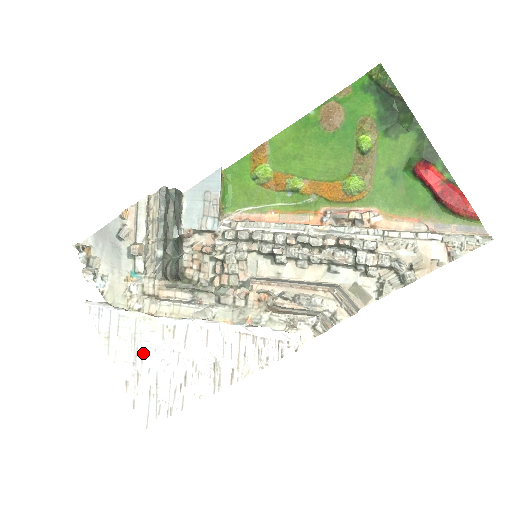
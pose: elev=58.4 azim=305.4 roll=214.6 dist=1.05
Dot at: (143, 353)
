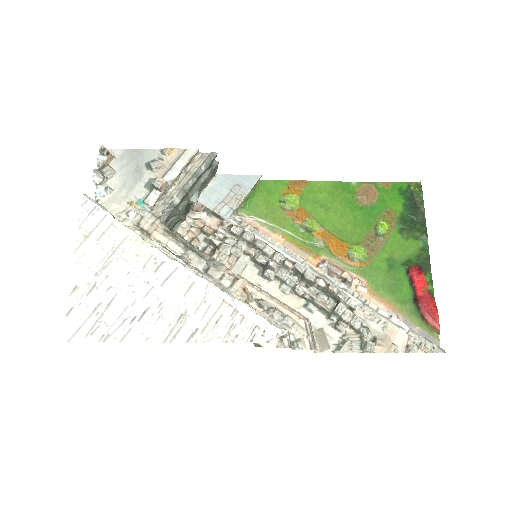
Dot at: (114, 269)
